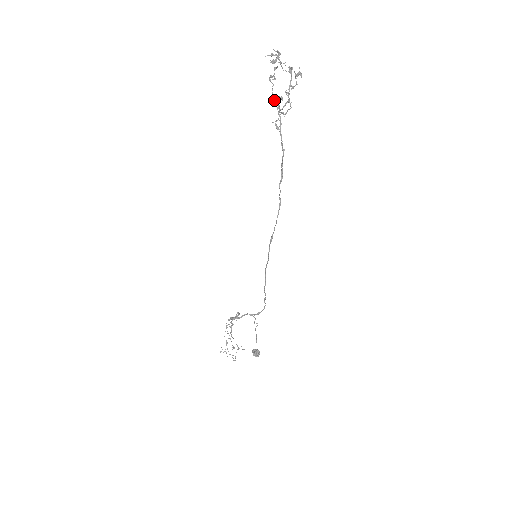
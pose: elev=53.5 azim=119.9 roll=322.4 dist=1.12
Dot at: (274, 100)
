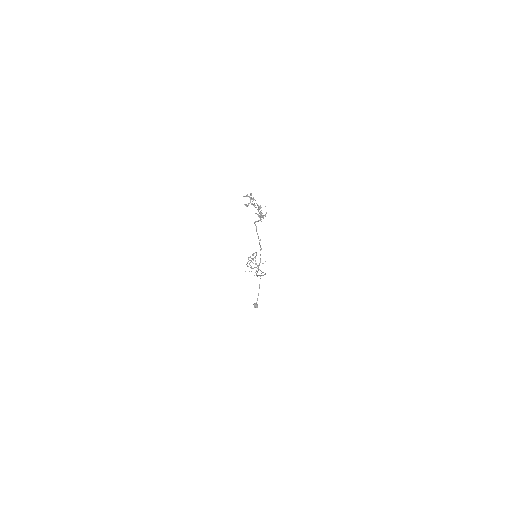
Dot at: (254, 206)
